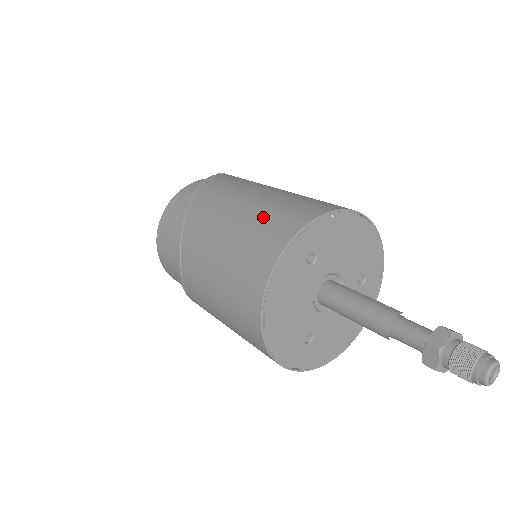
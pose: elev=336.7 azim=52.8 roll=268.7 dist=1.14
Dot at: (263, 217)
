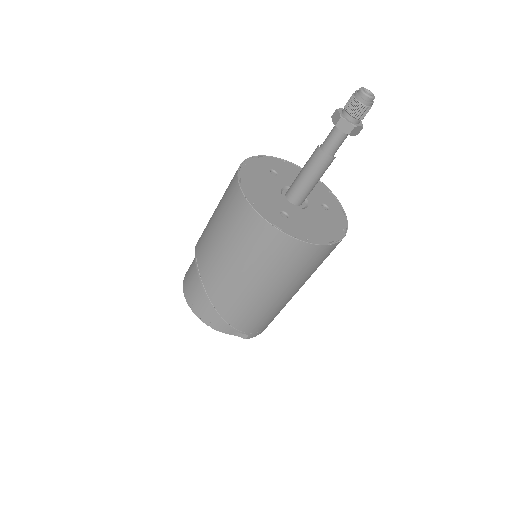
Dot at: occluded
